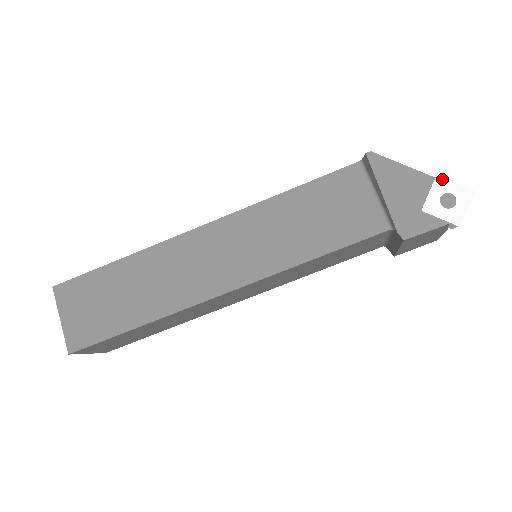
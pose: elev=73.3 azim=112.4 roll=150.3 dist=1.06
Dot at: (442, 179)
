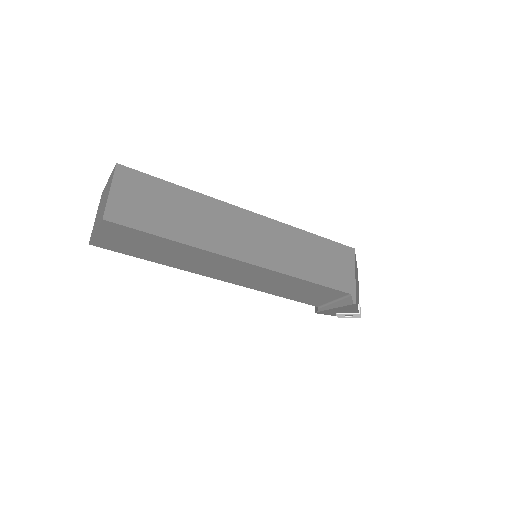
Dot at: (359, 314)
